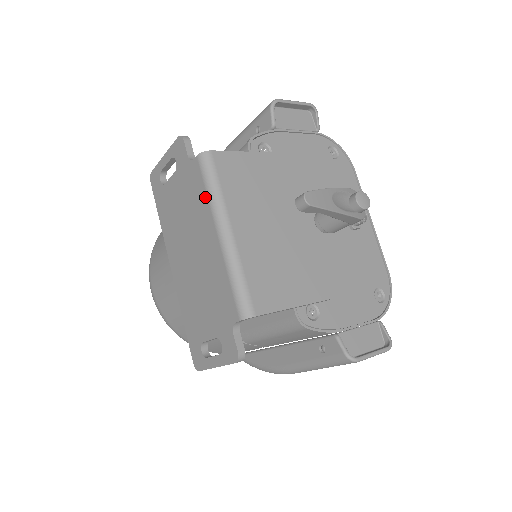
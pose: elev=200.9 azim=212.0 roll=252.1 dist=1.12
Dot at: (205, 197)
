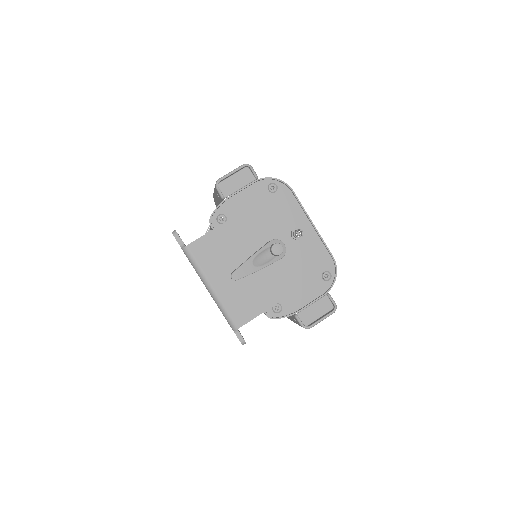
Dot at: (195, 270)
